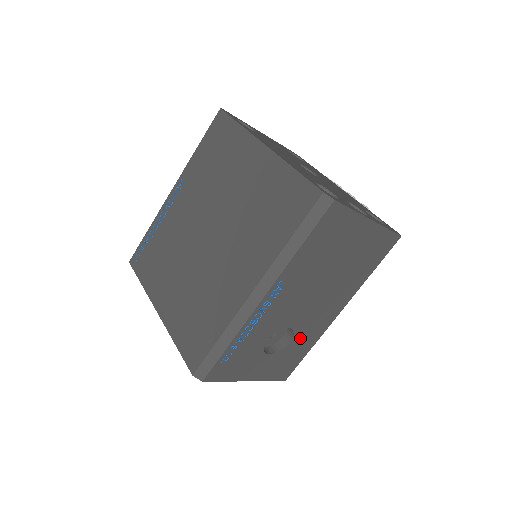
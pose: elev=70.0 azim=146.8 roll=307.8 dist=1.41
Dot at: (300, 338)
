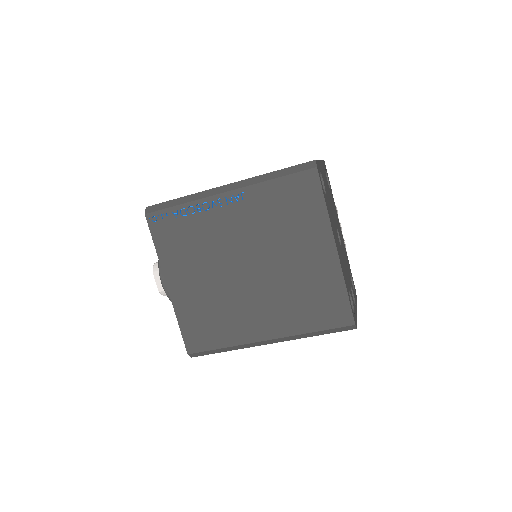
Dot at: occluded
